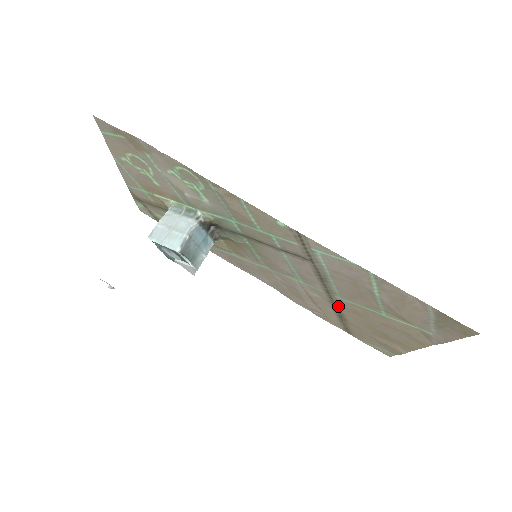
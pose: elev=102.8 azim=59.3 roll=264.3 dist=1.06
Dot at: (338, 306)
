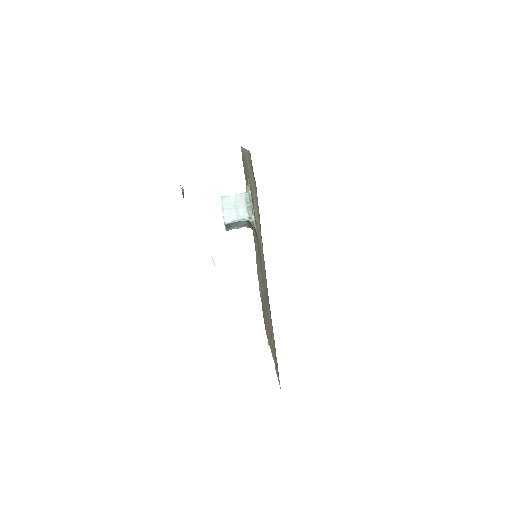
Dot at: occluded
